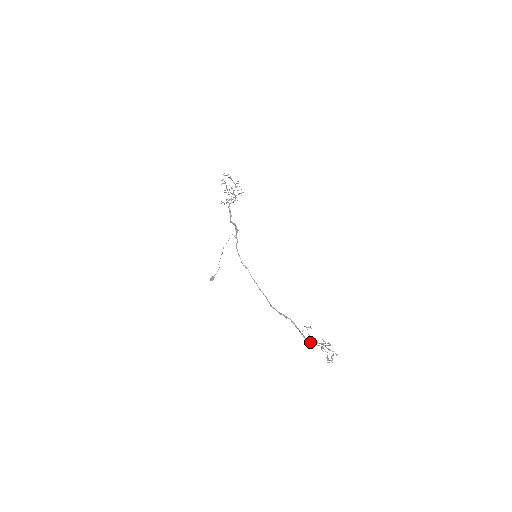
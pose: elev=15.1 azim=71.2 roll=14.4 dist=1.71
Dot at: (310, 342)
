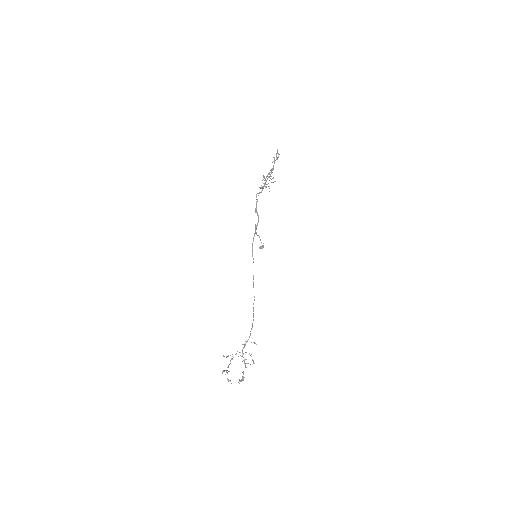
Dot at: (242, 356)
